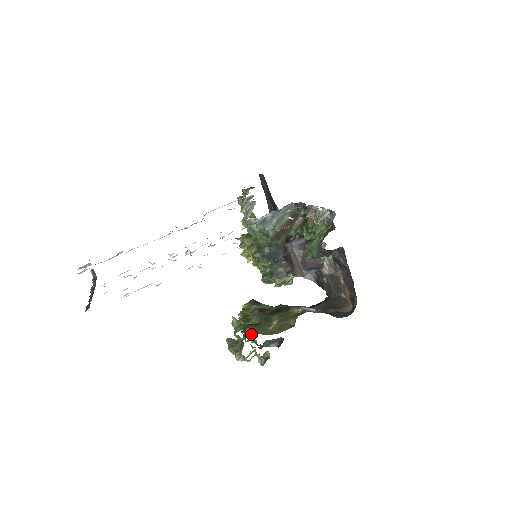
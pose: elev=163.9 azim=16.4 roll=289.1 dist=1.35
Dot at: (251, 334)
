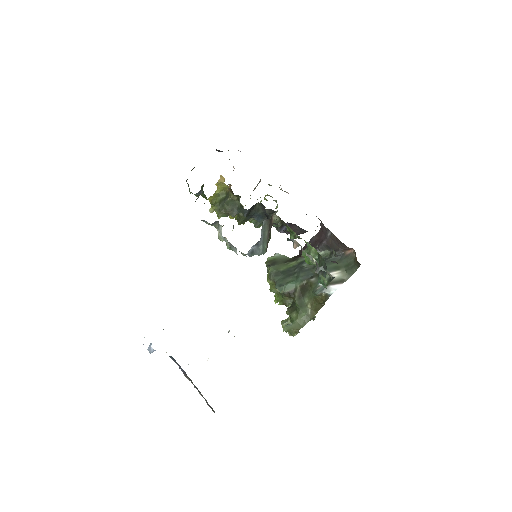
Dot at: occluded
